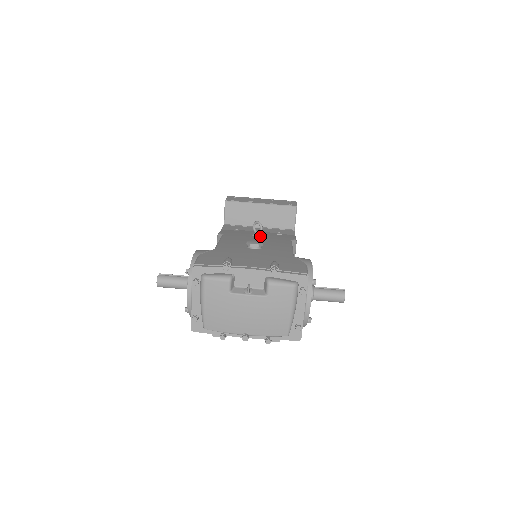
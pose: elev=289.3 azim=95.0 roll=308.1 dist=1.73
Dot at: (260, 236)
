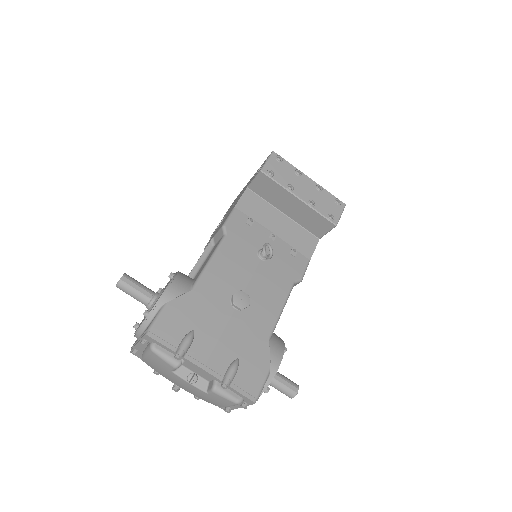
Dot at: (265, 260)
